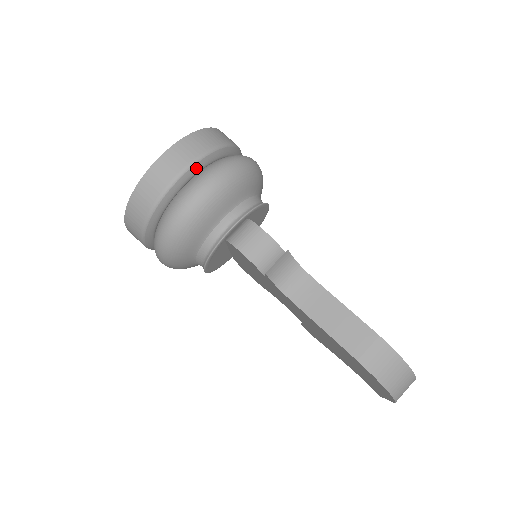
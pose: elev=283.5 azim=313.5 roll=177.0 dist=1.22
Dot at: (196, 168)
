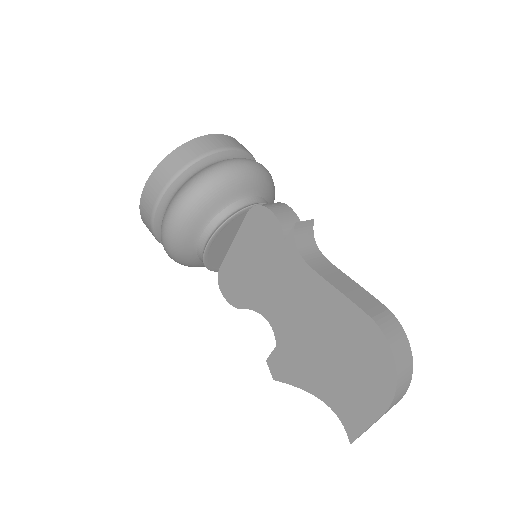
Dot at: (241, 155)
